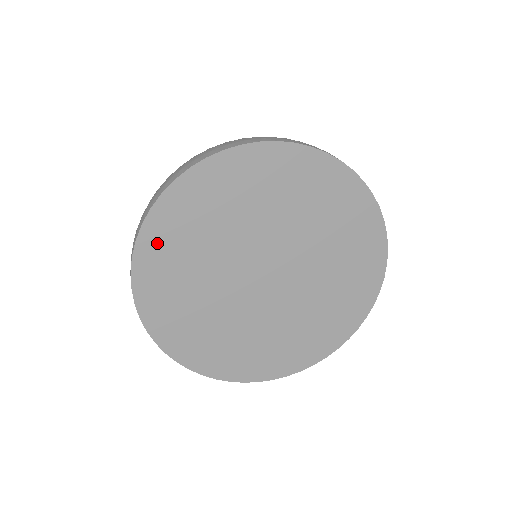
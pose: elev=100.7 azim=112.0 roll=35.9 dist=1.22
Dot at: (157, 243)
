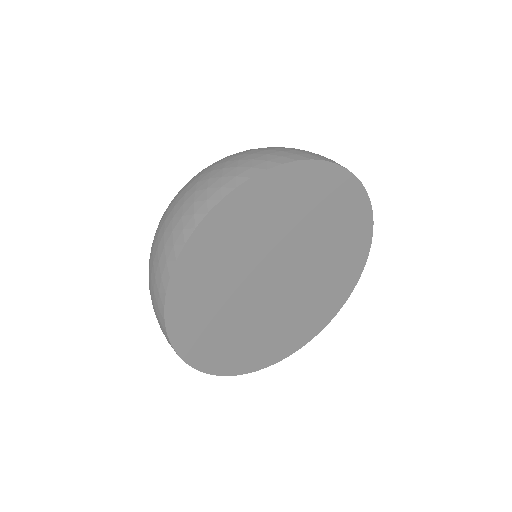
Dot at: (185, 288)
